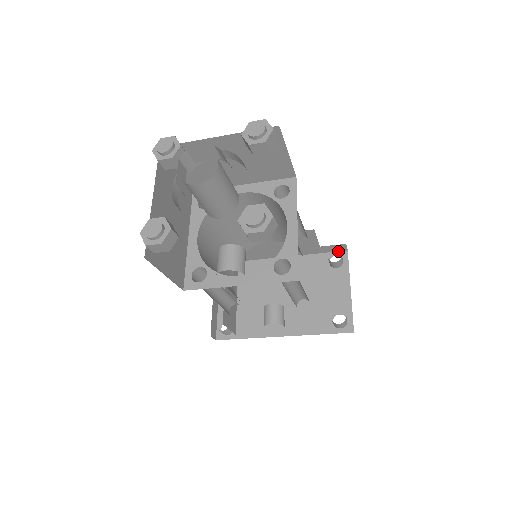
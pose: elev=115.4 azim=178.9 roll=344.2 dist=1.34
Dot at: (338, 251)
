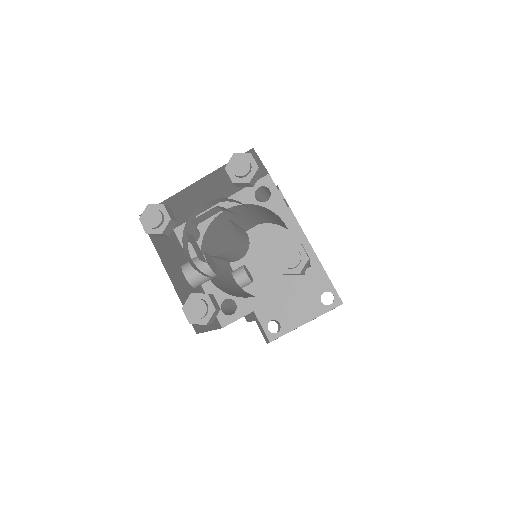
Dot at: occluded
